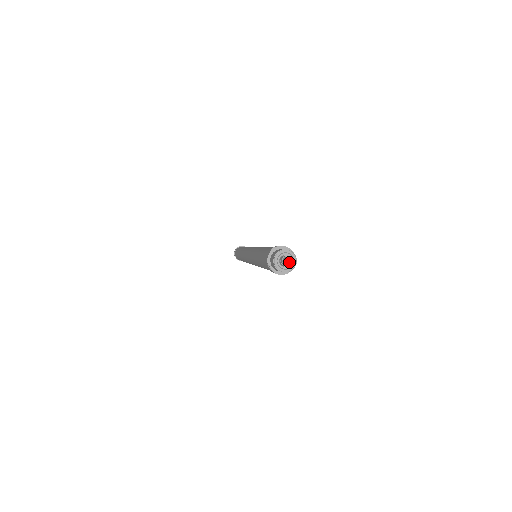
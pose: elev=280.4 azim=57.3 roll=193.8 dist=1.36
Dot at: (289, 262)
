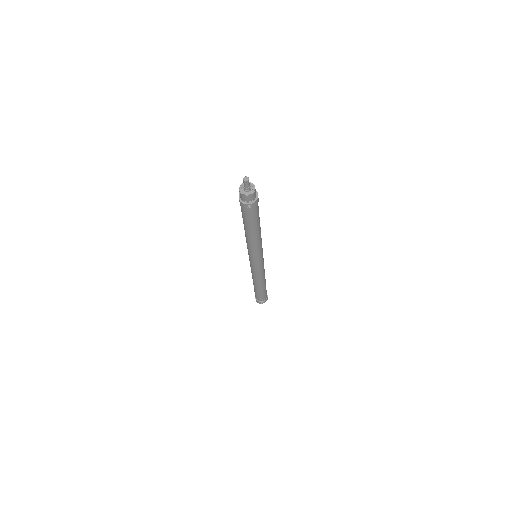
Dot at: (245, 178)
